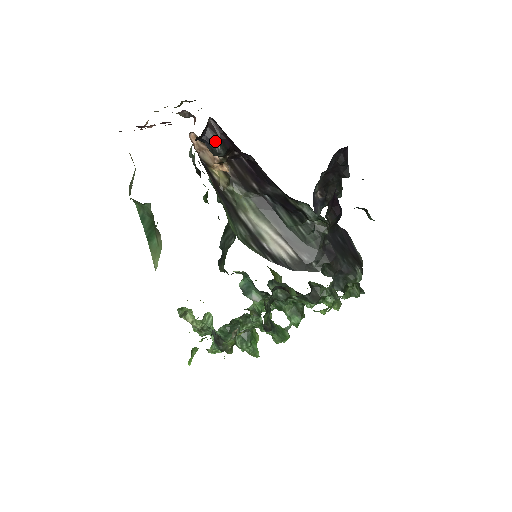
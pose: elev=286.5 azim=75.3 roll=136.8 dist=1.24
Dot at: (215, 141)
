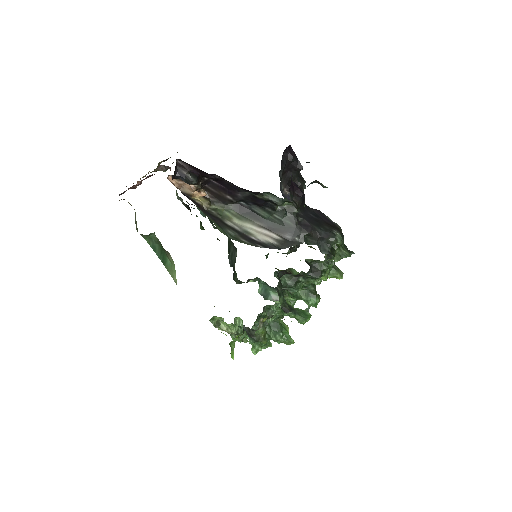
Dot at: (186, 174)
